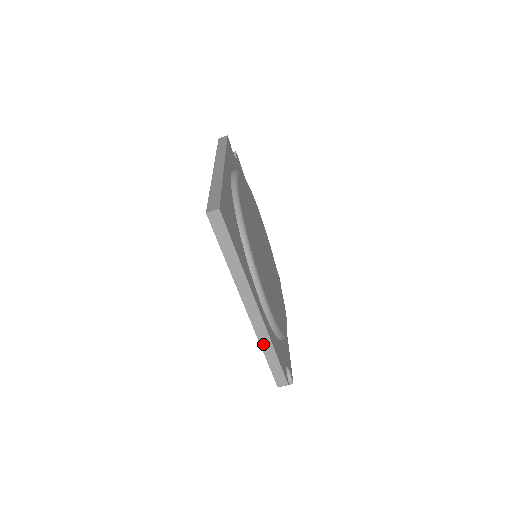
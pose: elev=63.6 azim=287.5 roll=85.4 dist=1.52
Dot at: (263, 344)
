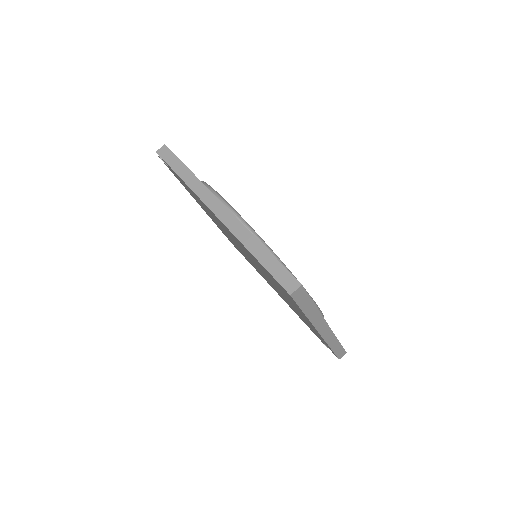
Dot at: (331, 344)
